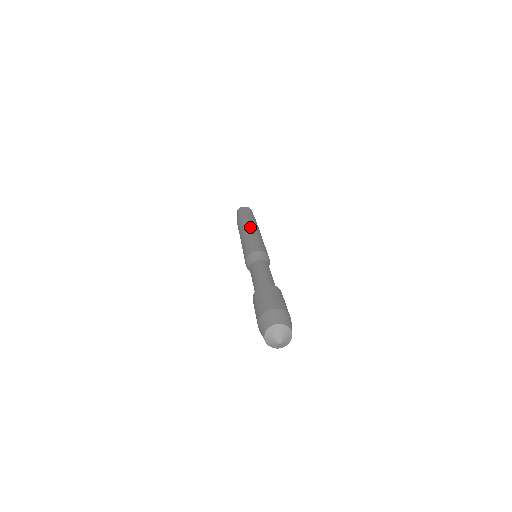
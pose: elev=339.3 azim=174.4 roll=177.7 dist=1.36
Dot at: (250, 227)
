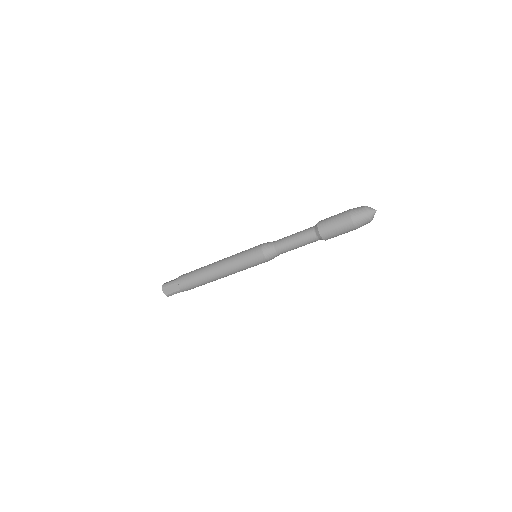
Dot at: occluded
